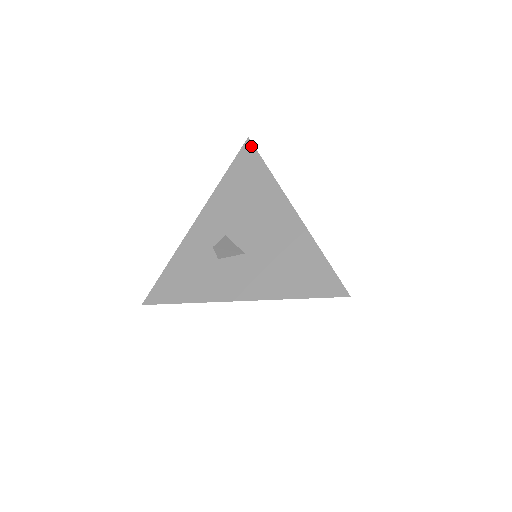
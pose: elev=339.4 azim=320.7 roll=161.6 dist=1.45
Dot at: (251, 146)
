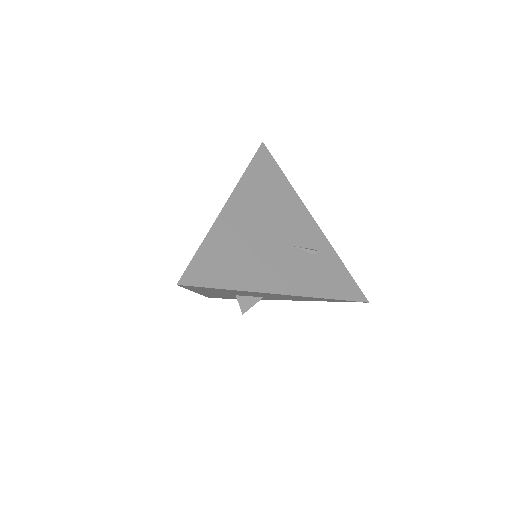
Dot at: occluded
